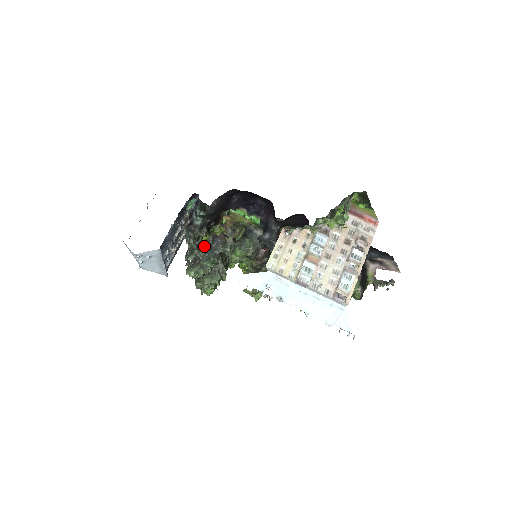
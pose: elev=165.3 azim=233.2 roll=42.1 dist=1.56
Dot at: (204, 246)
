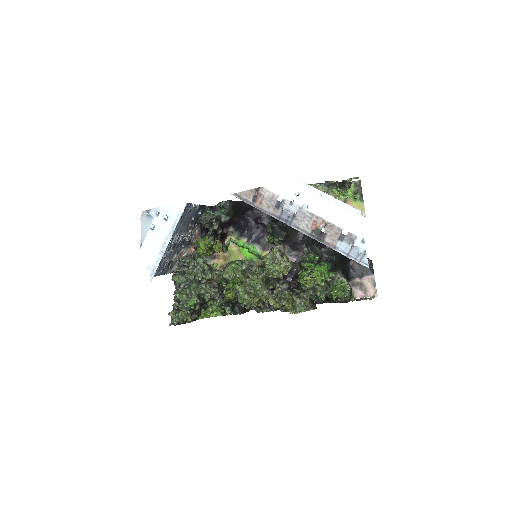
Dot at: occluded
